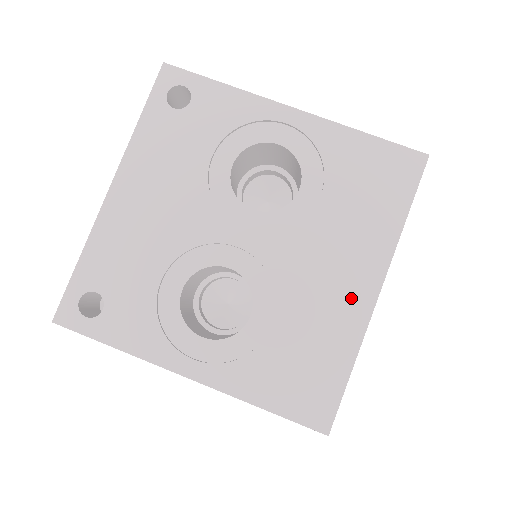
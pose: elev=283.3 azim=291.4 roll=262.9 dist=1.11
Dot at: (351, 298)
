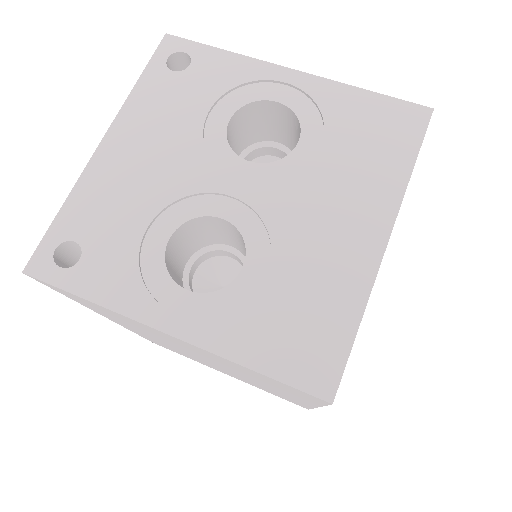
Dot at: (356, 247)
